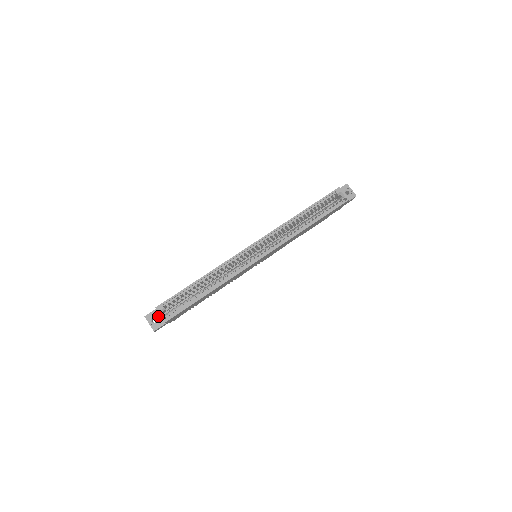
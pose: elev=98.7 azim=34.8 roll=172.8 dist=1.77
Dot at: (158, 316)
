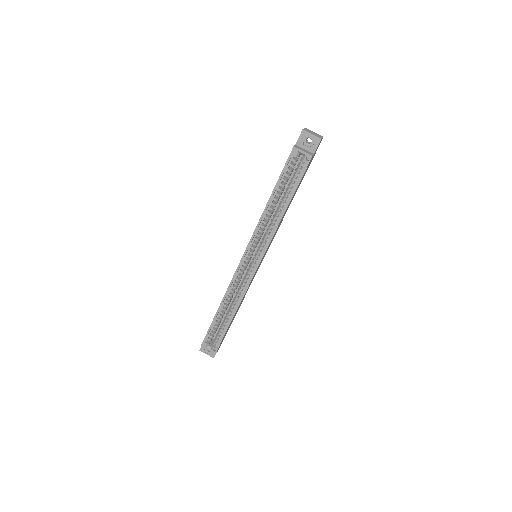
Dot at: occluded
